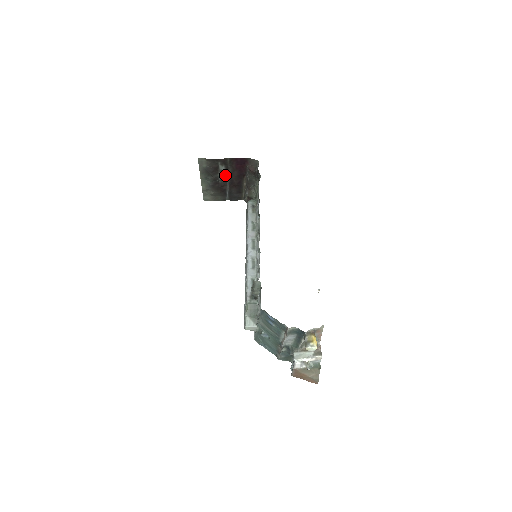
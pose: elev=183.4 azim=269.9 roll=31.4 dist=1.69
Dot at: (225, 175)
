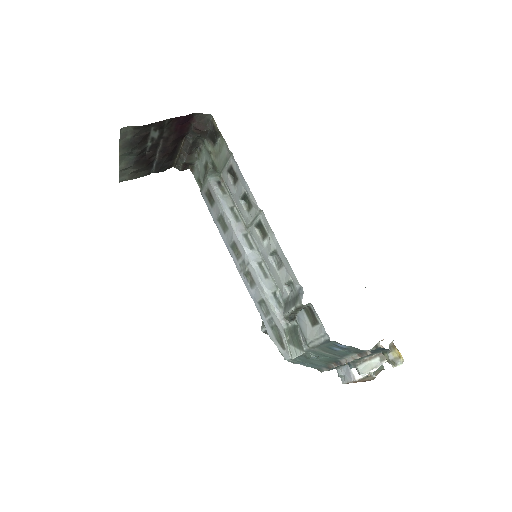
Dot at: (156, 142)
